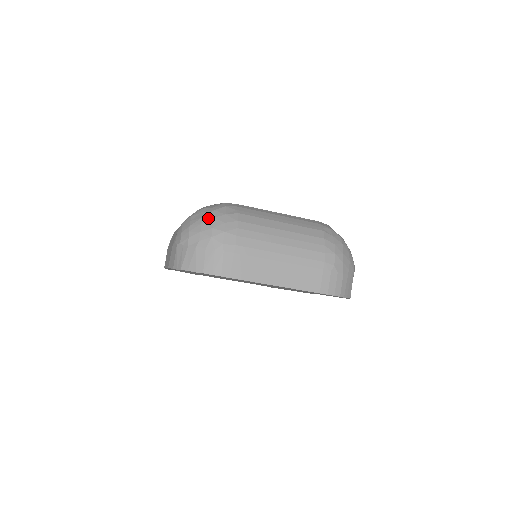
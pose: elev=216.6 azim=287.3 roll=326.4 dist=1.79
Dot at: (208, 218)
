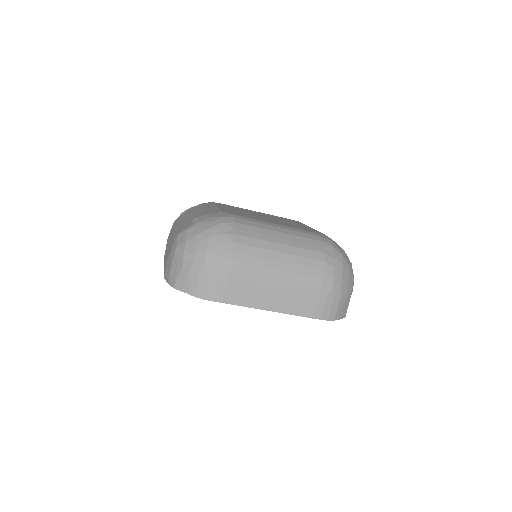
Dot at: (204, 238)
